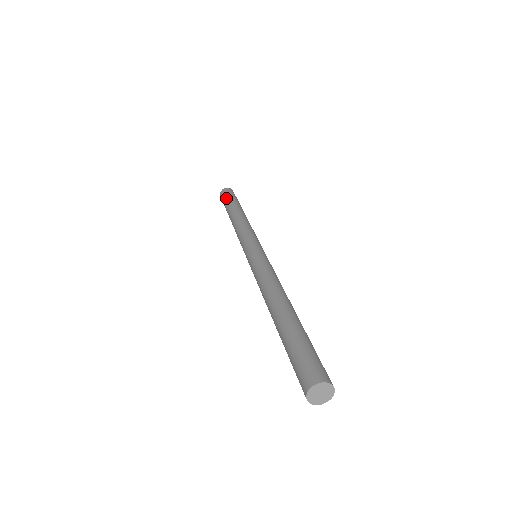
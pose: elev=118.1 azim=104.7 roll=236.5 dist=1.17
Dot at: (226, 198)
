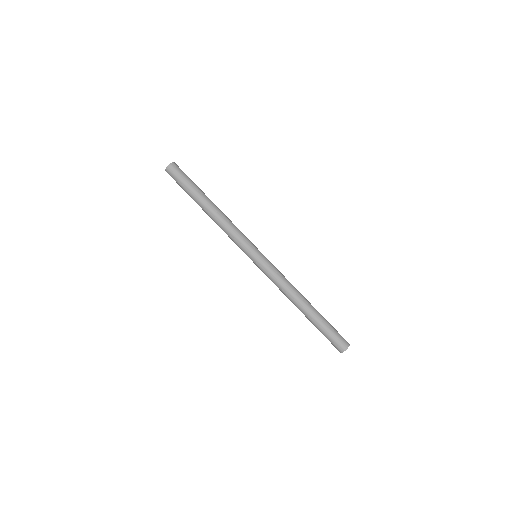
Dot at: (184, 183)
